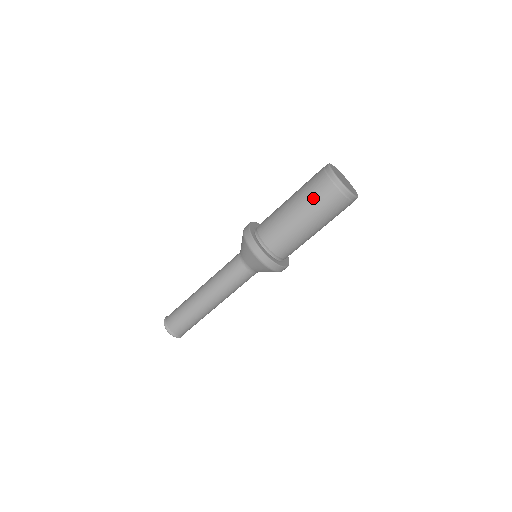
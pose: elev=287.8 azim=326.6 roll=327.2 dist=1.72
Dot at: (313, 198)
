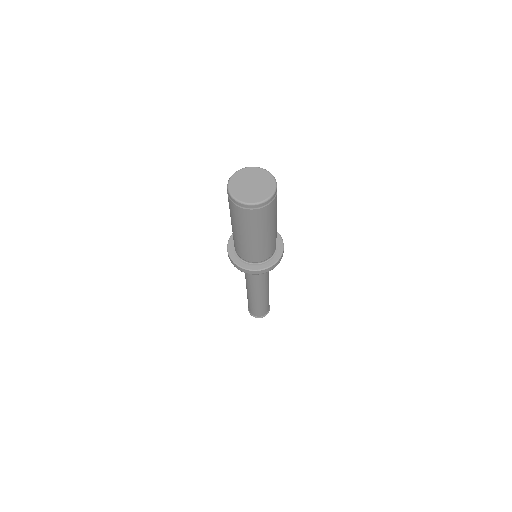
Dot at: occluded
